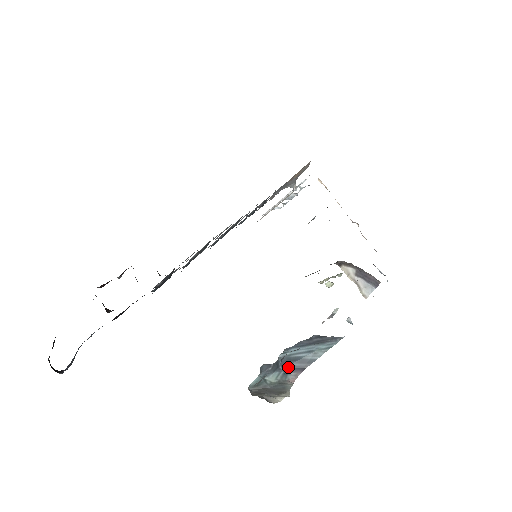
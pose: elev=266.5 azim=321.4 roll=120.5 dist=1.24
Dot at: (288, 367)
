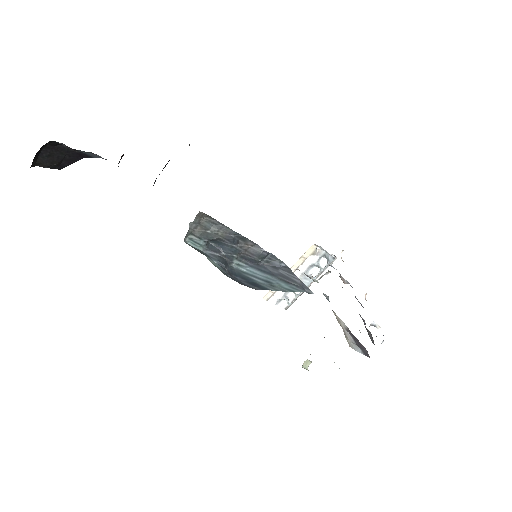
Dot at: (234, 278)
